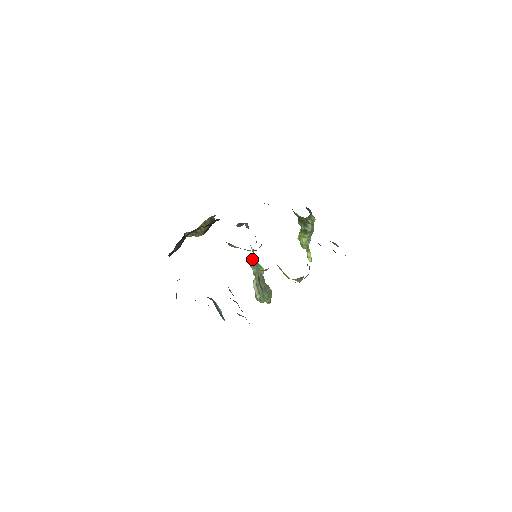
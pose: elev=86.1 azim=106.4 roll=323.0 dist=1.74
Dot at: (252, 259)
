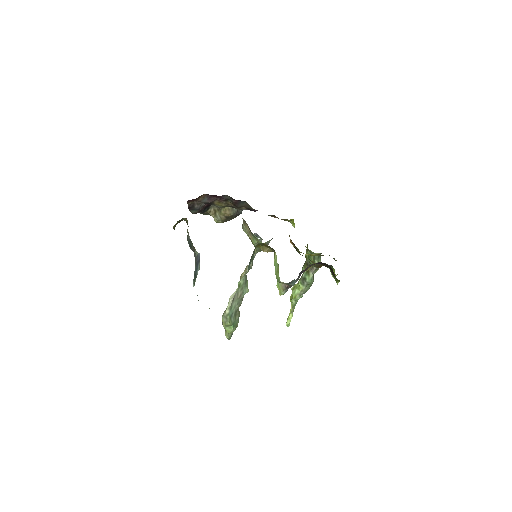
Dot at: (247, 266)
